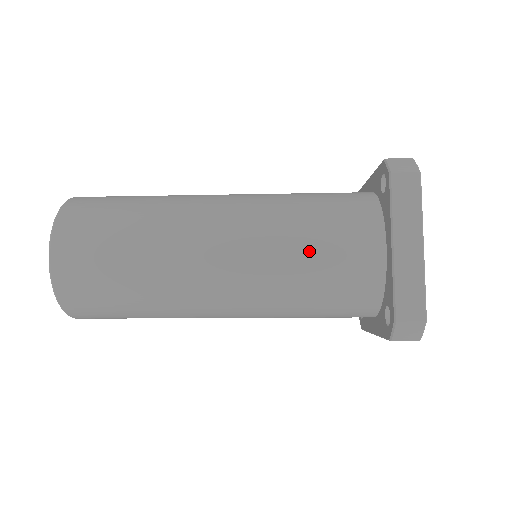
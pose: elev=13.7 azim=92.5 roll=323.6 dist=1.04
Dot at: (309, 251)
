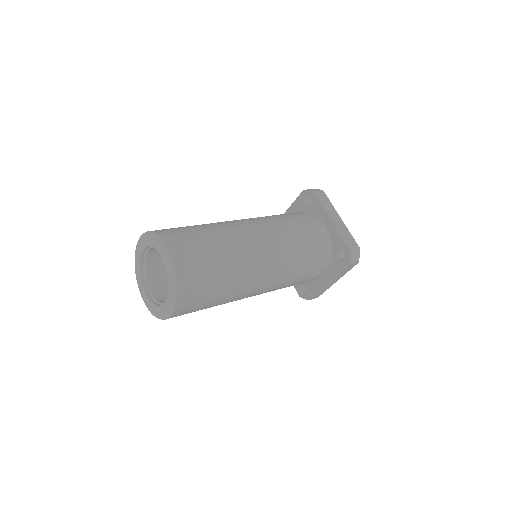
Dot at: (298, 231)
